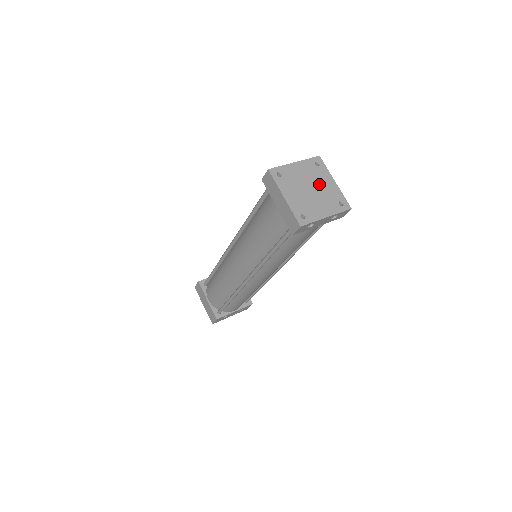
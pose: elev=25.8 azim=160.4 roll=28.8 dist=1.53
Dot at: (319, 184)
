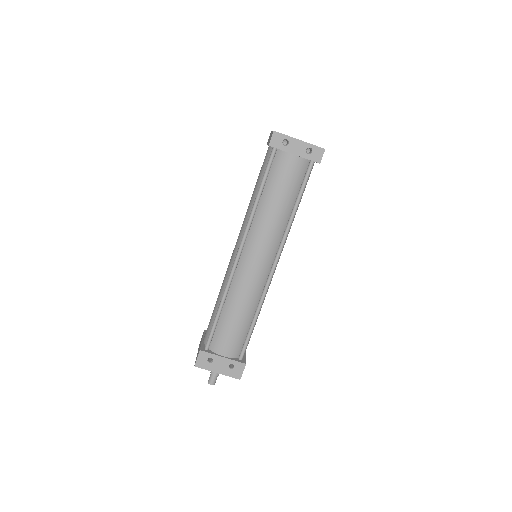
Dot at: occluded
